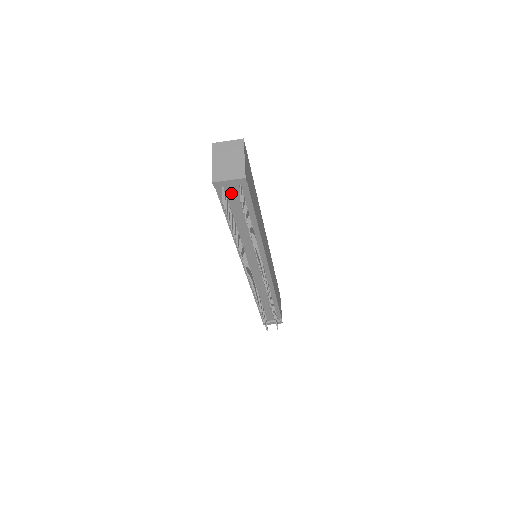
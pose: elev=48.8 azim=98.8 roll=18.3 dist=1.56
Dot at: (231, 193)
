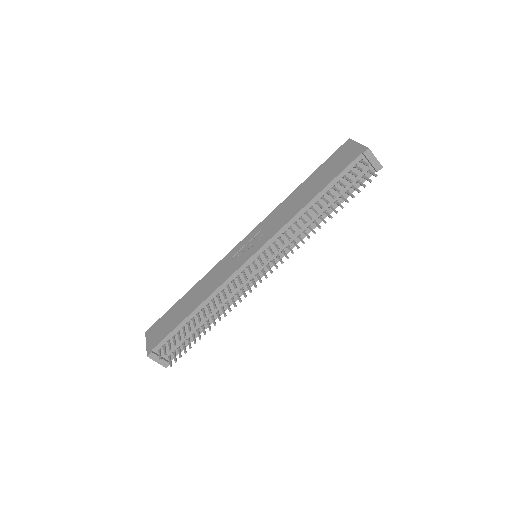
Dot at: (358, 170)
